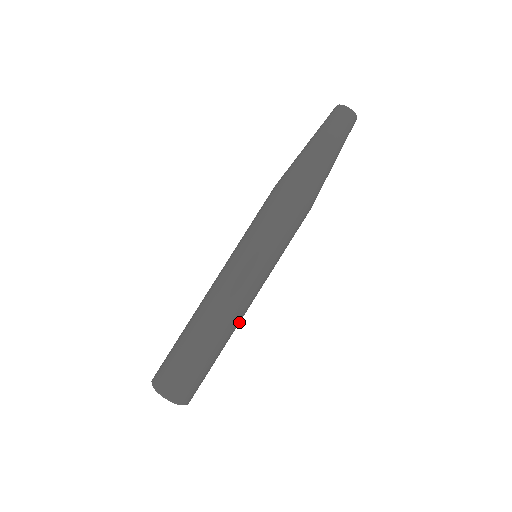
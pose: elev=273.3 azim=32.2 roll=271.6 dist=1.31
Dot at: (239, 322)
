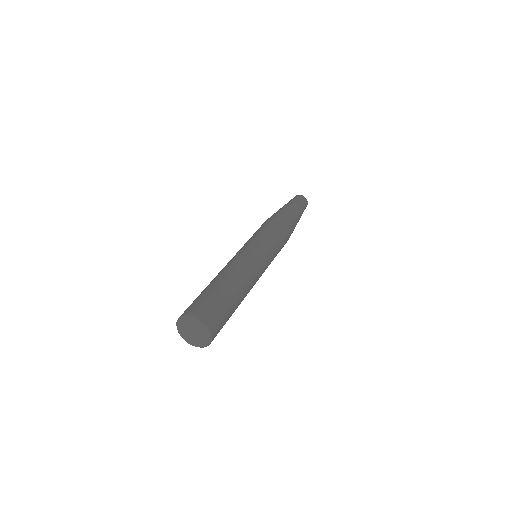
Dot at: occluded
